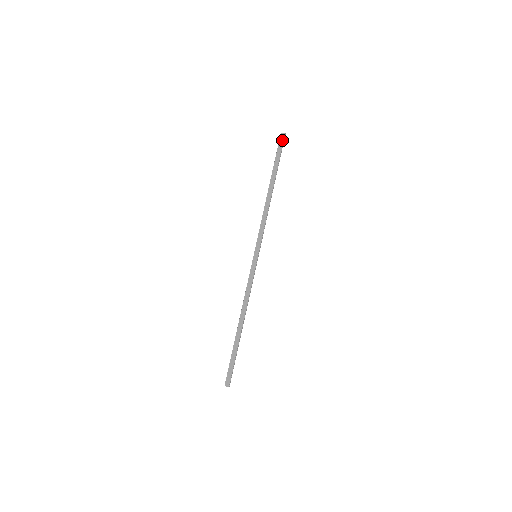
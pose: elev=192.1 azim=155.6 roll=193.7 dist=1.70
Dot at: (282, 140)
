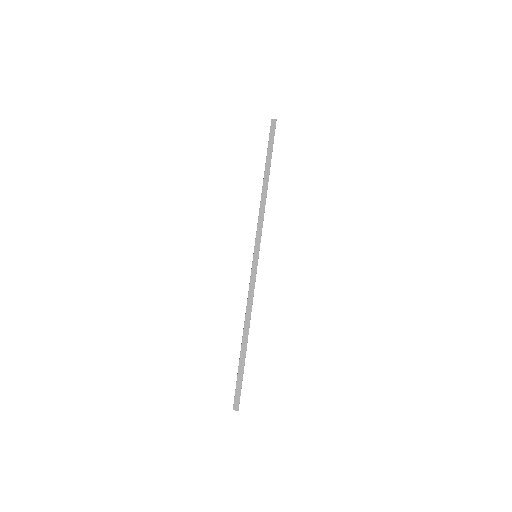
Dot at: (274, 127)
